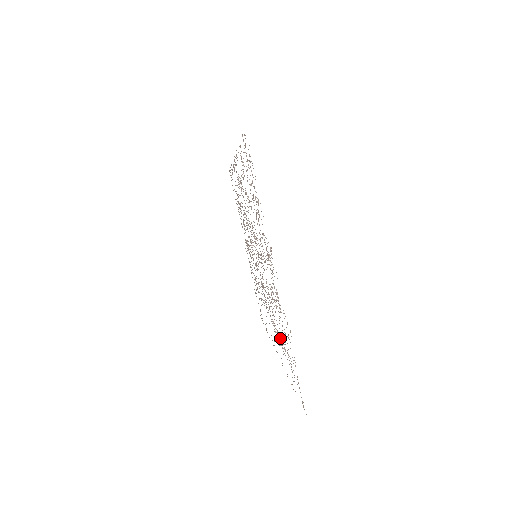
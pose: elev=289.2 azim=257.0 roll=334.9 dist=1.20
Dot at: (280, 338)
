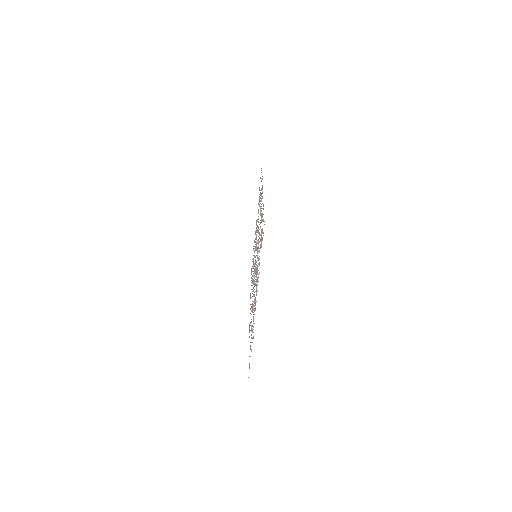
Dot at: (251, 322)
